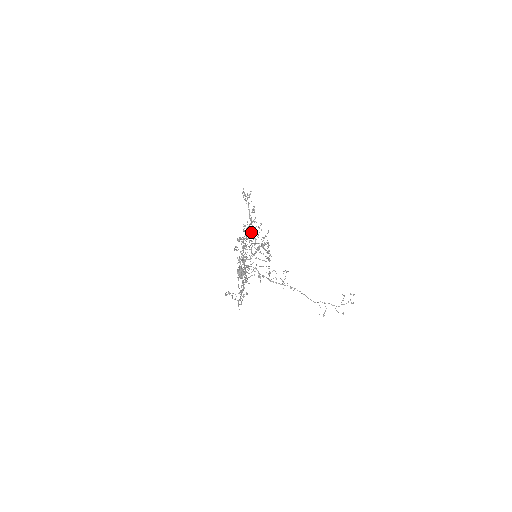
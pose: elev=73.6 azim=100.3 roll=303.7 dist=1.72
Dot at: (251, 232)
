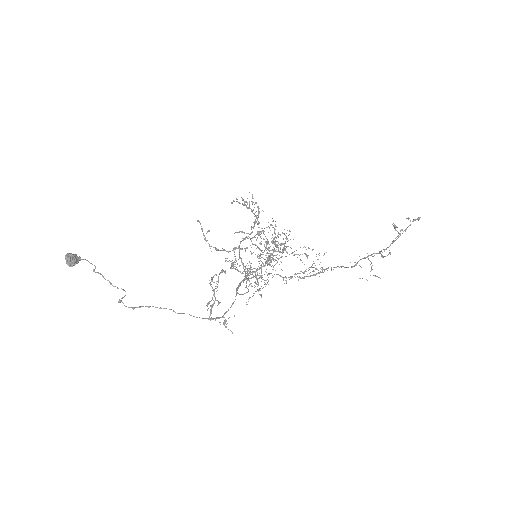
Dot at: occluded
